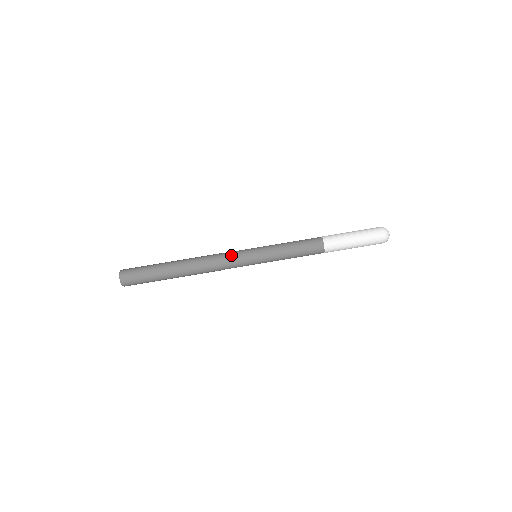
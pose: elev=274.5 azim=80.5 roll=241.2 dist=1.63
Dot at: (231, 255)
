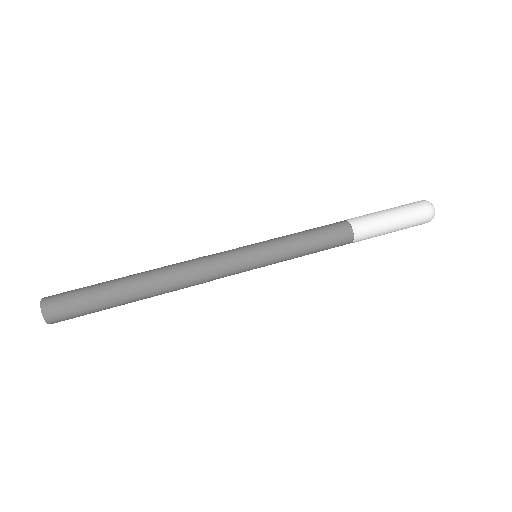
Dot at: (218, 253)
